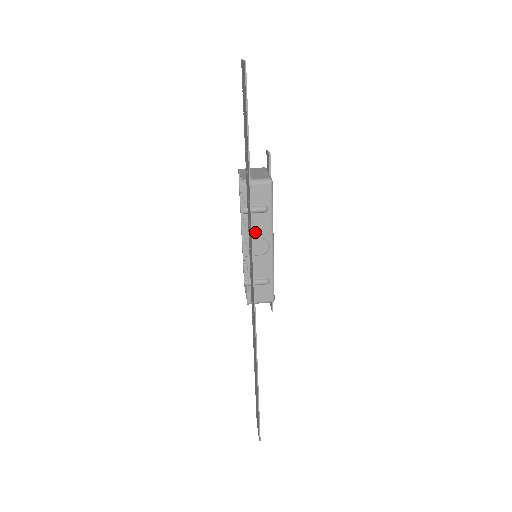
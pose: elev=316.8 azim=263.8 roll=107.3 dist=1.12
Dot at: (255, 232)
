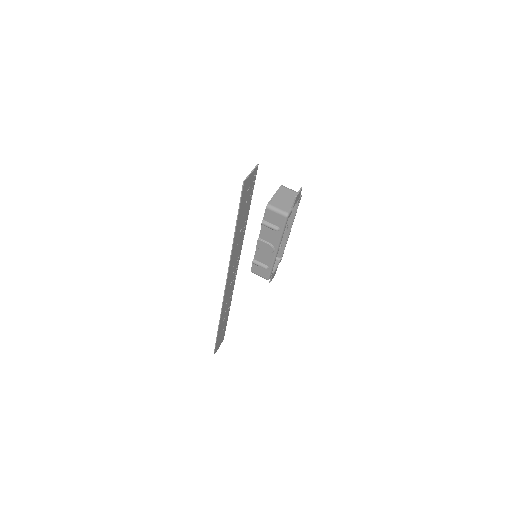
Dot at: (267, 238)
